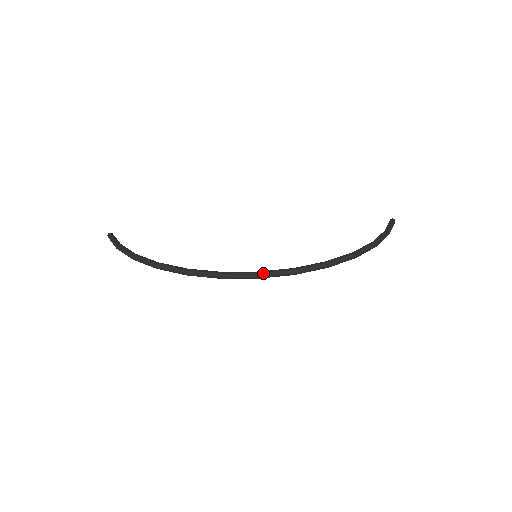
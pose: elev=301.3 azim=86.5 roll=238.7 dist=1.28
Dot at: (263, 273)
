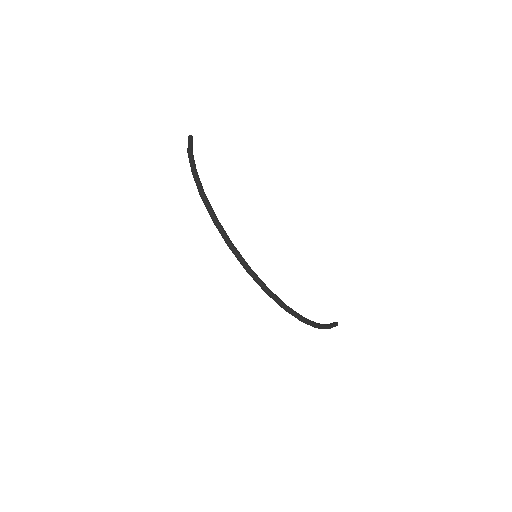
Dot at: (253, 272)
